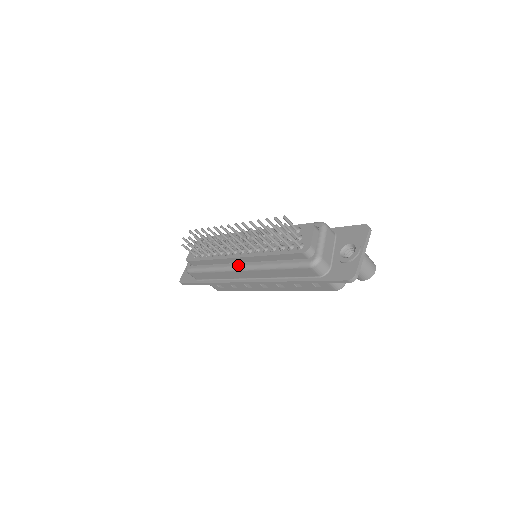
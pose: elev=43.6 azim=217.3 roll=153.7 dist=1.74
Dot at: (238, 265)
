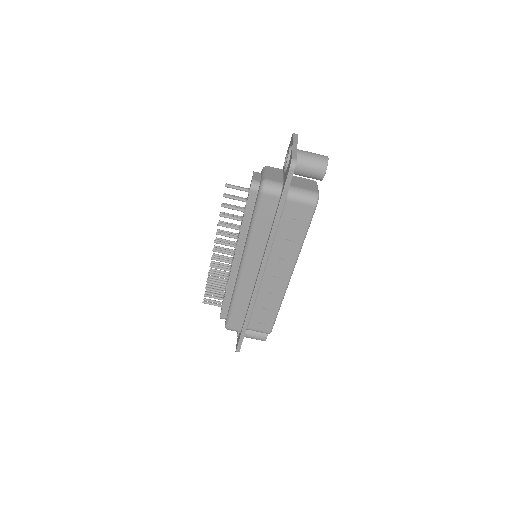
Dot at: (239, 268)
